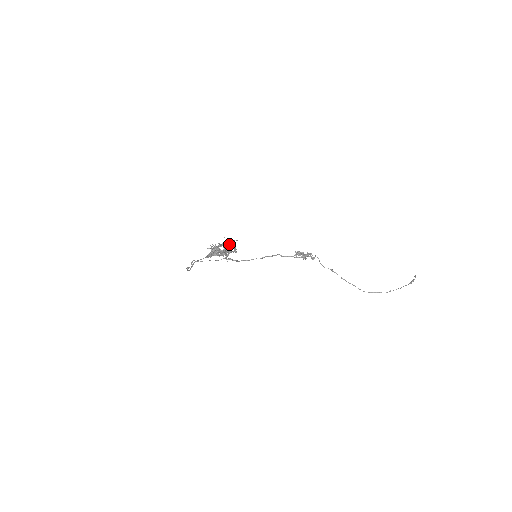
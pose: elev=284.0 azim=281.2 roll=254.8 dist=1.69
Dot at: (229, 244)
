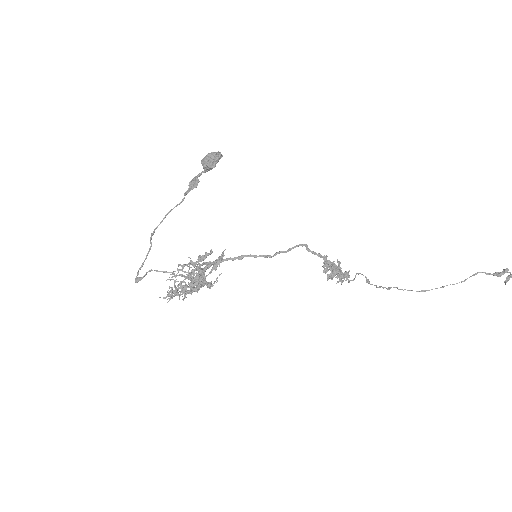
Dot at: occluded
